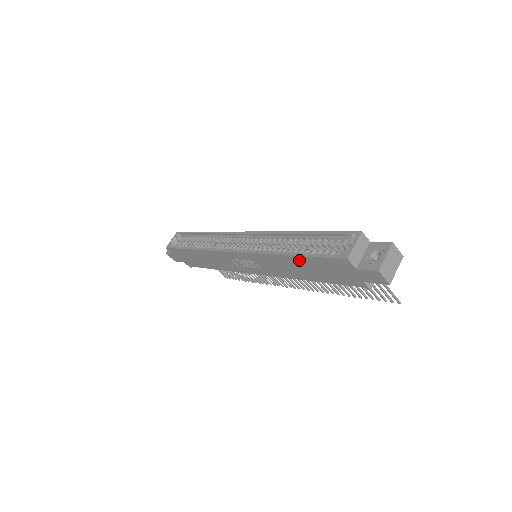
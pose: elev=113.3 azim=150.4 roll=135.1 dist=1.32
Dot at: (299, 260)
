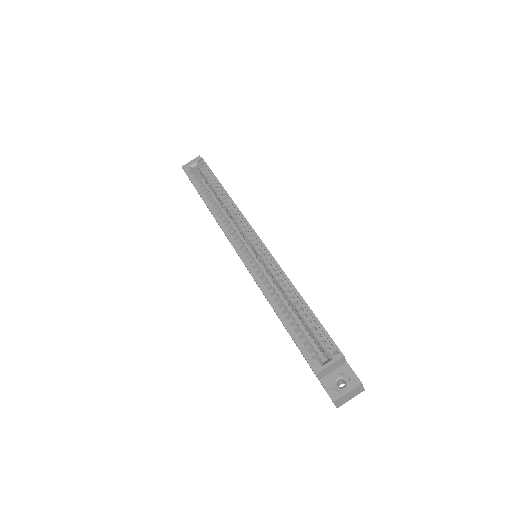
Dot at: occluded
